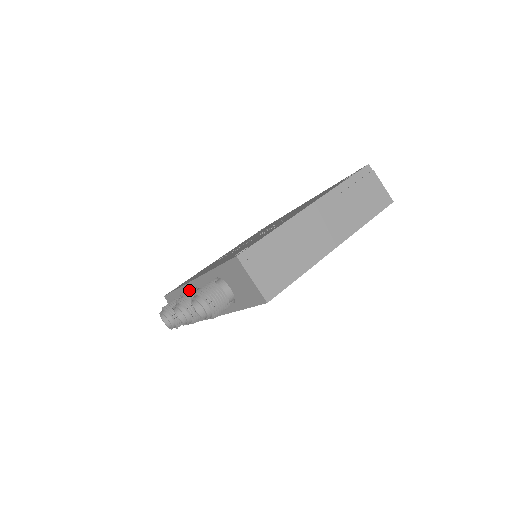
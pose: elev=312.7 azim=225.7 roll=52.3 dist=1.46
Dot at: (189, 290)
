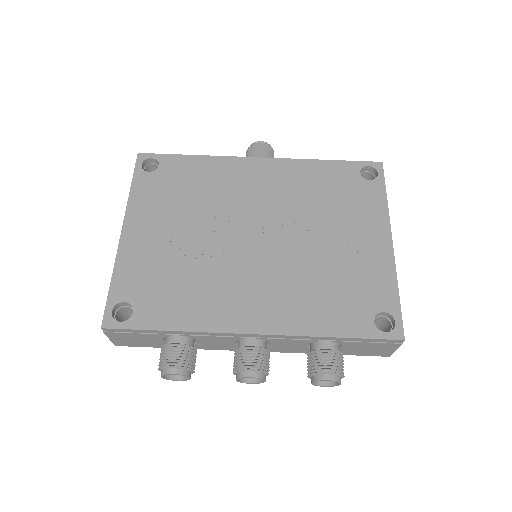
Dot at: (225, 337)
